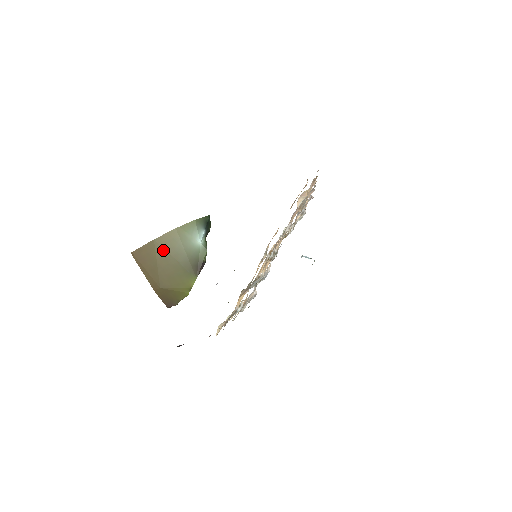
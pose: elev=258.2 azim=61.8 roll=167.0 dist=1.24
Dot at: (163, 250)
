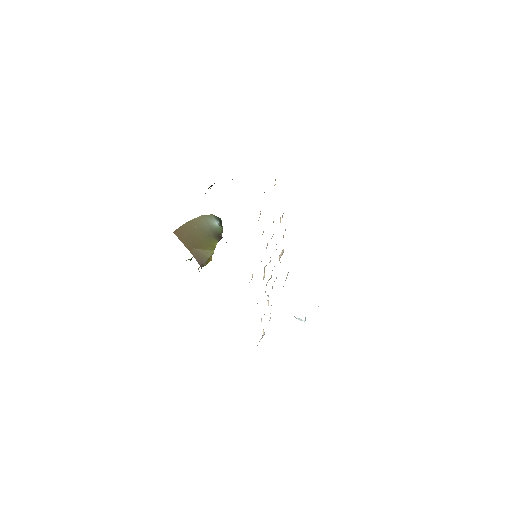
Dot at: (194, 227)
